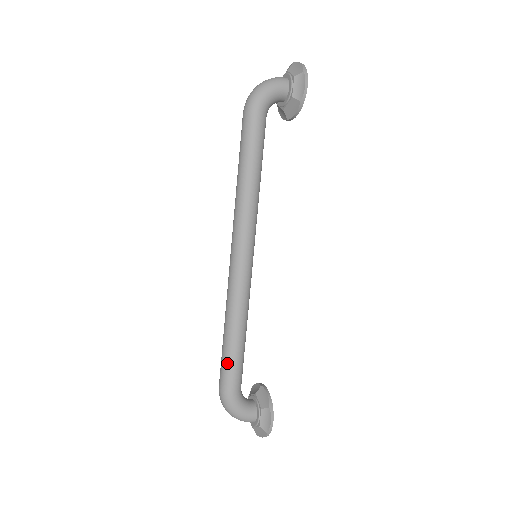
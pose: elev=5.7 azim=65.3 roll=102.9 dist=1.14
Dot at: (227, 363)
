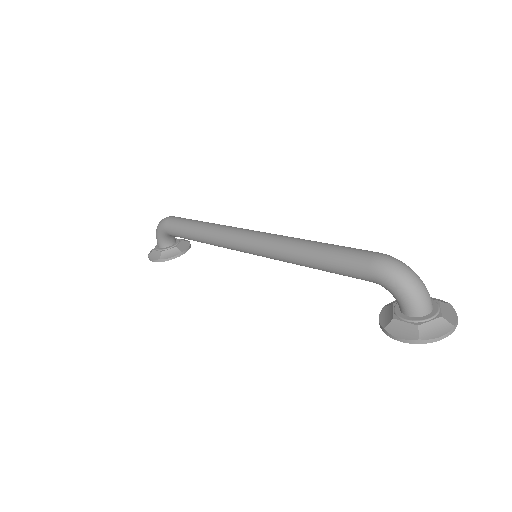
Dot at: (349, 247)
